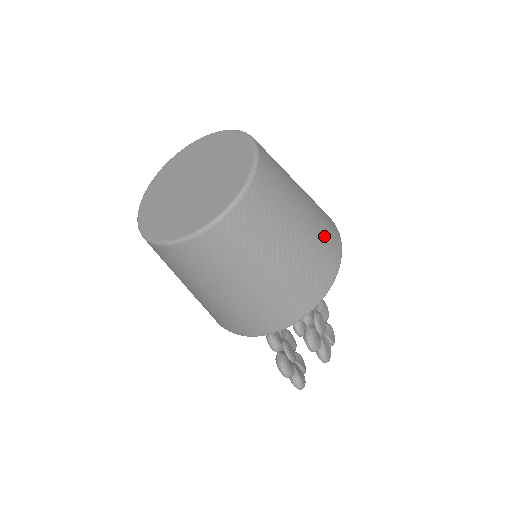
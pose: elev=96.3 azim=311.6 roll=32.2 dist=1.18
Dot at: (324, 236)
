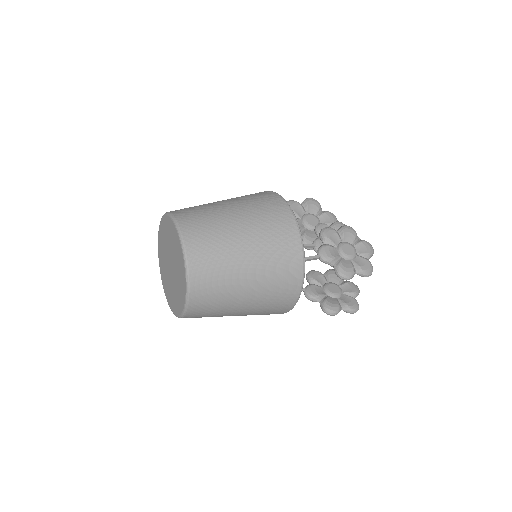
Dot at: (272, 231)
